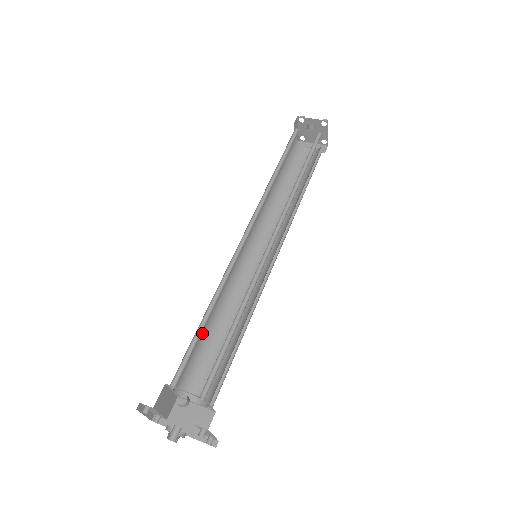
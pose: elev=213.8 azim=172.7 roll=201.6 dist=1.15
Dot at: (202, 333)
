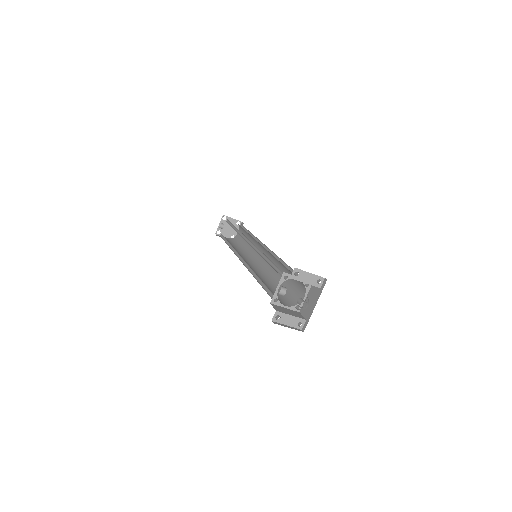
Dot at: (271, 289)
